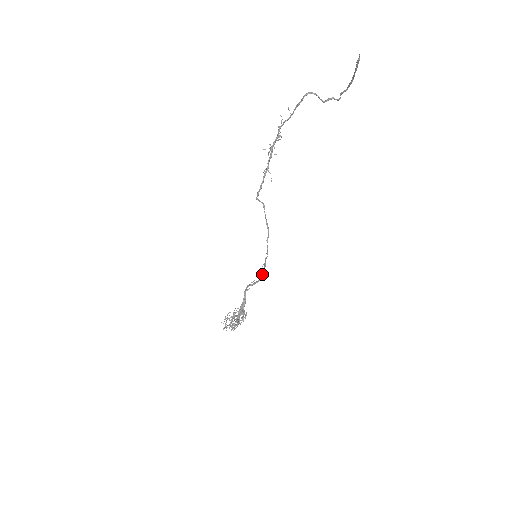
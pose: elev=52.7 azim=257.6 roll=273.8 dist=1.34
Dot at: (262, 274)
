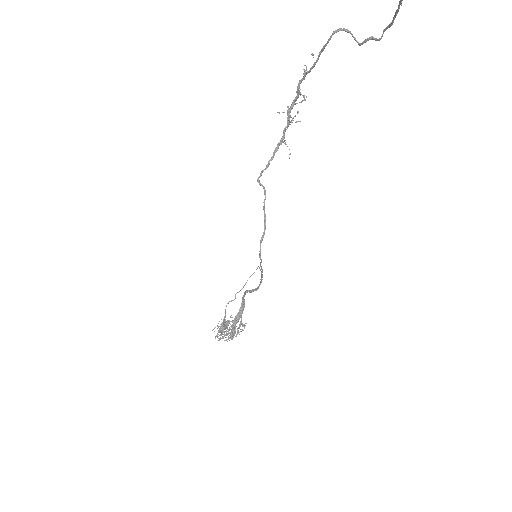
Dot at: (261, 281)
